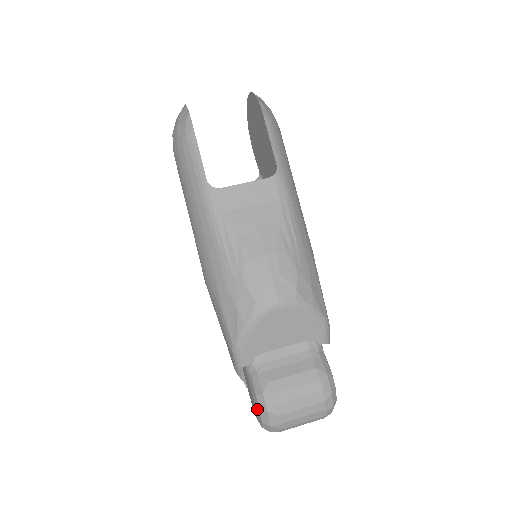
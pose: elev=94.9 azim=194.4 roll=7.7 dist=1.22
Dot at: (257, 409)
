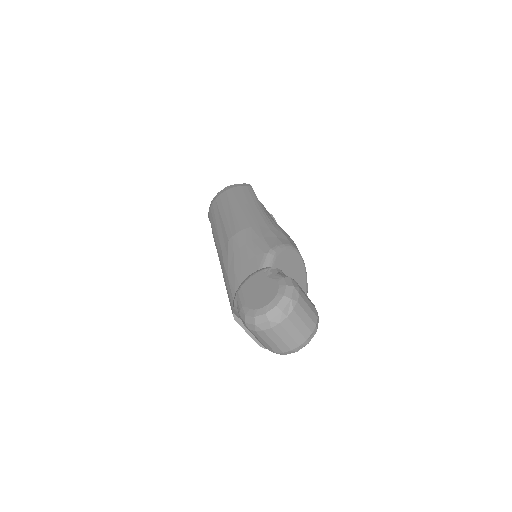
Dot at: (282, 286)
